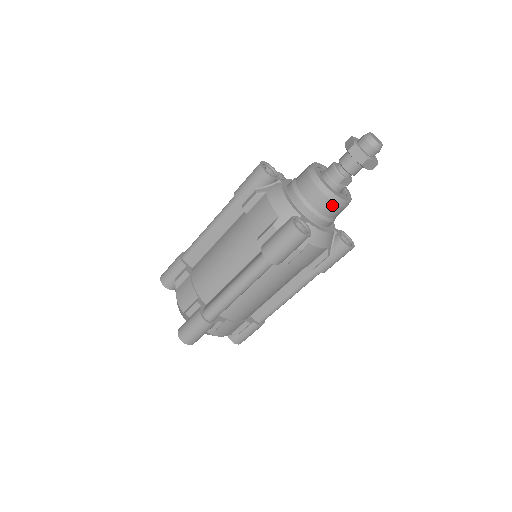
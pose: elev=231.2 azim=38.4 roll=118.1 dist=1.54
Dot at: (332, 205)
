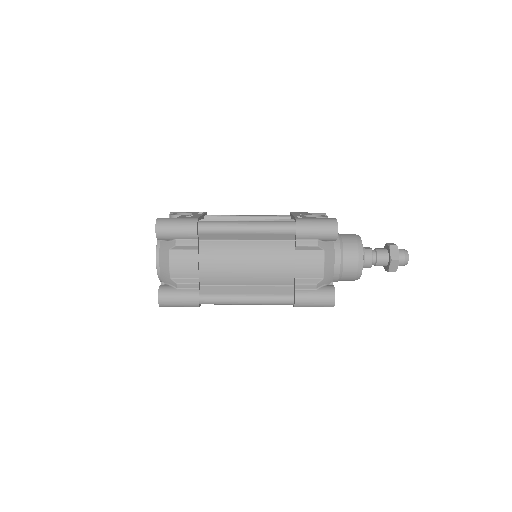
Dot at: (351, 280)
